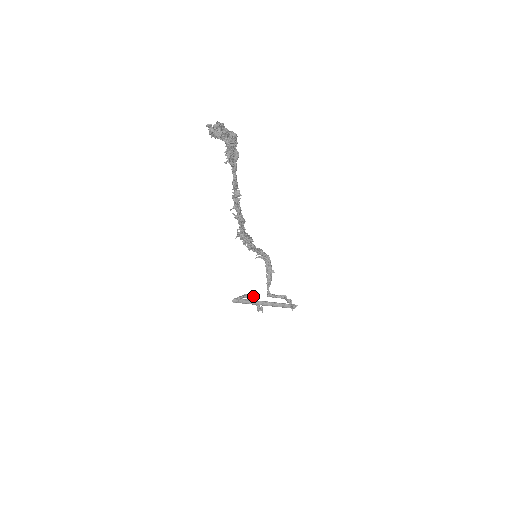
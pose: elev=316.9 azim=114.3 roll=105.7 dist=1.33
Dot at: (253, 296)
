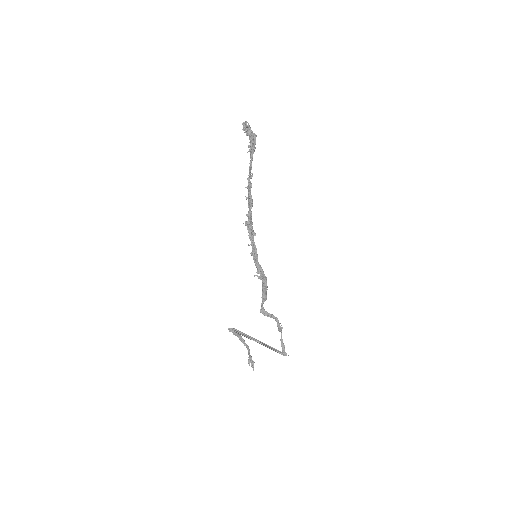
Dot at: occluded
